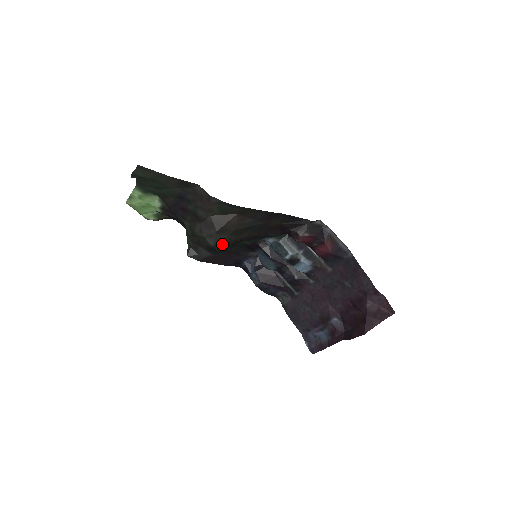
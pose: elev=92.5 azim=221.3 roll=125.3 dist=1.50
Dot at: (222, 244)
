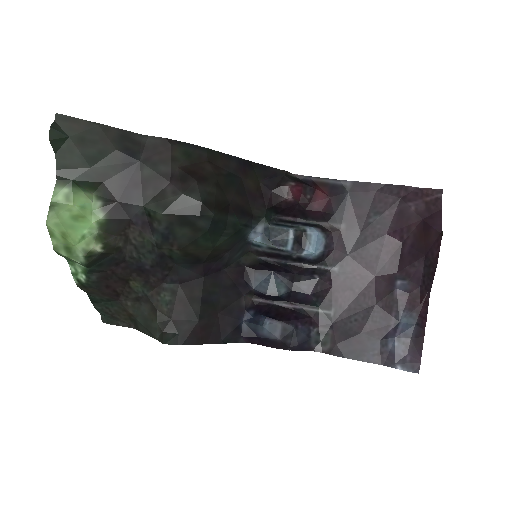
Dot at: (211, 202)
